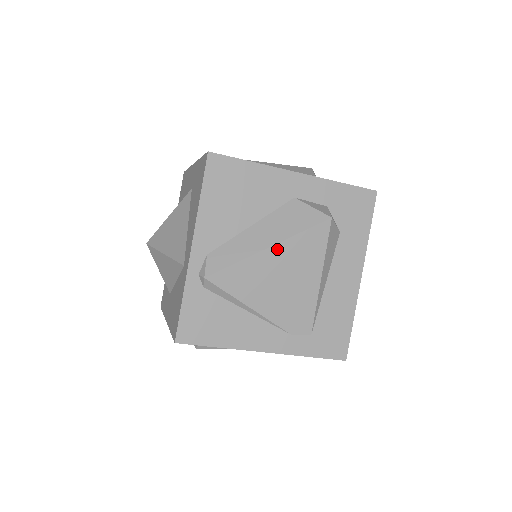
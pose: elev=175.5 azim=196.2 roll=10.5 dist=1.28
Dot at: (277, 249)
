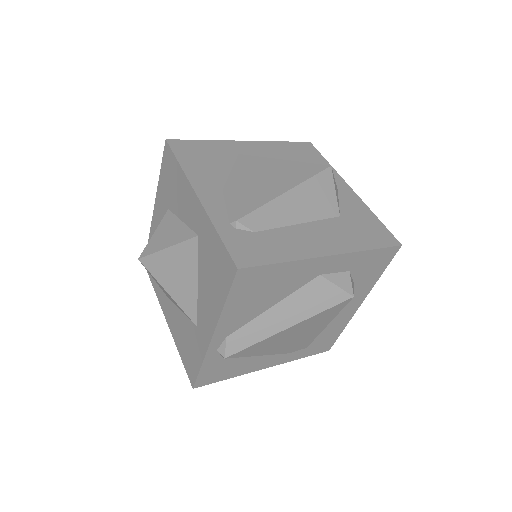
Dot at: (295, 326)
